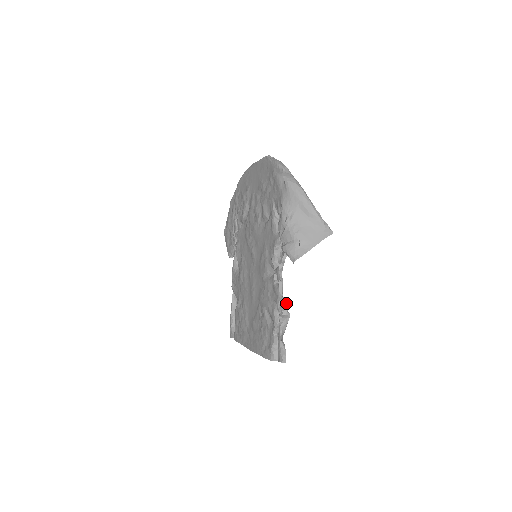
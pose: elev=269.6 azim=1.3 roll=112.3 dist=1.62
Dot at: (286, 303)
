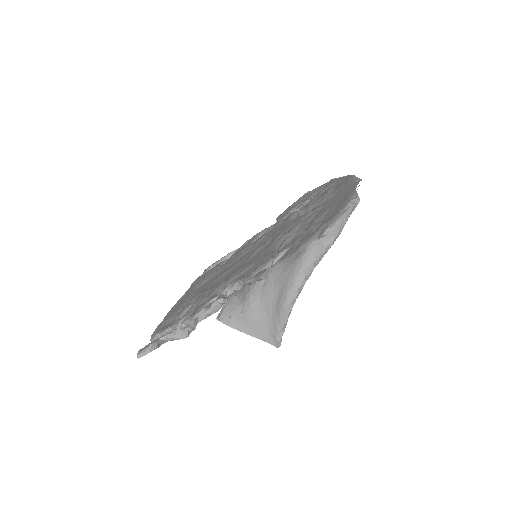
Dot at: (194, 327)
